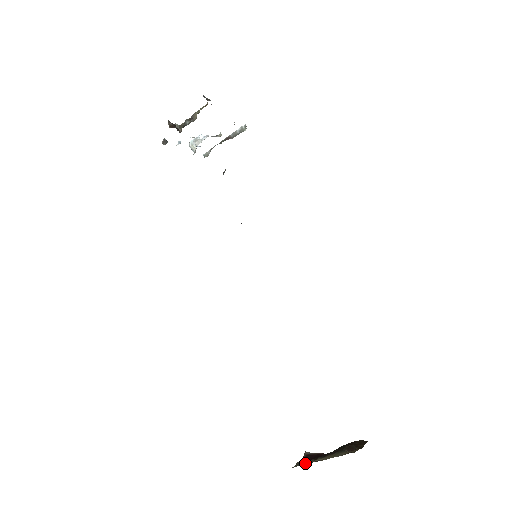
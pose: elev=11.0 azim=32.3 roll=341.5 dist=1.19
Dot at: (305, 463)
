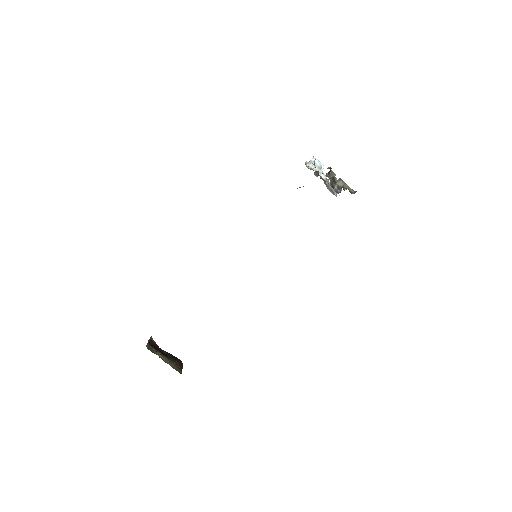
Dot at: (153, 350)
